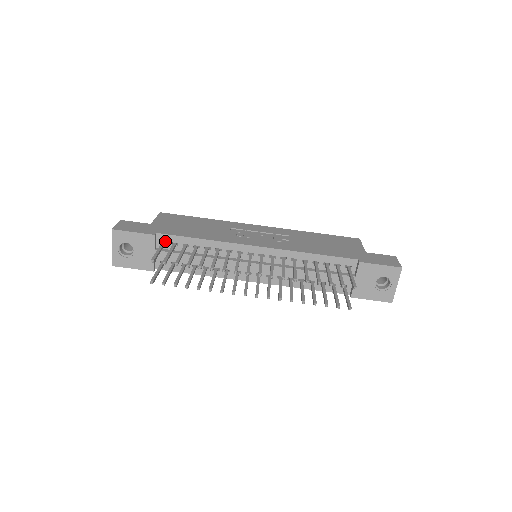
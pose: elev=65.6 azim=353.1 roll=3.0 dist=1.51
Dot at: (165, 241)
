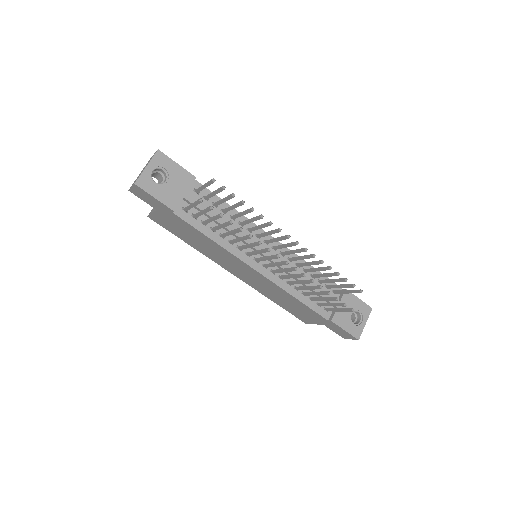
Dot at: occluded
